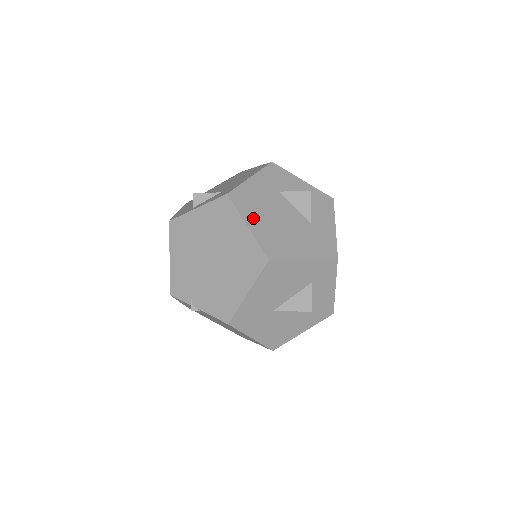
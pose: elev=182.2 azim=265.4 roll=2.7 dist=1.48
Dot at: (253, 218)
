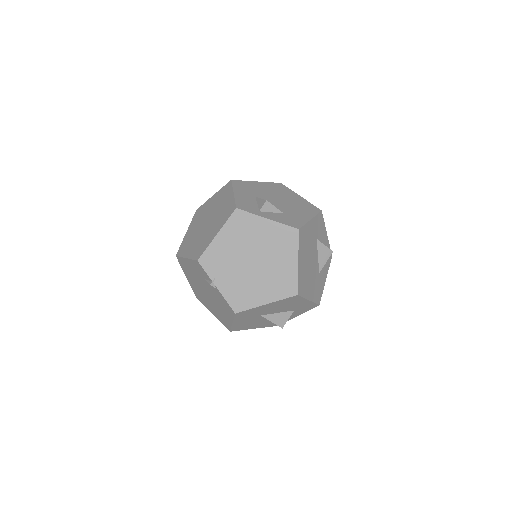
Dot at: (302, 256)
